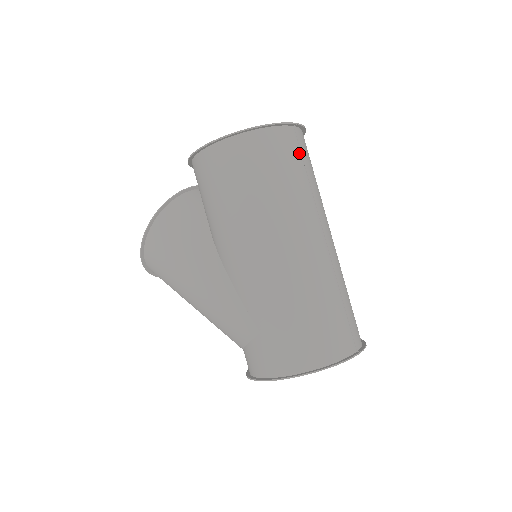
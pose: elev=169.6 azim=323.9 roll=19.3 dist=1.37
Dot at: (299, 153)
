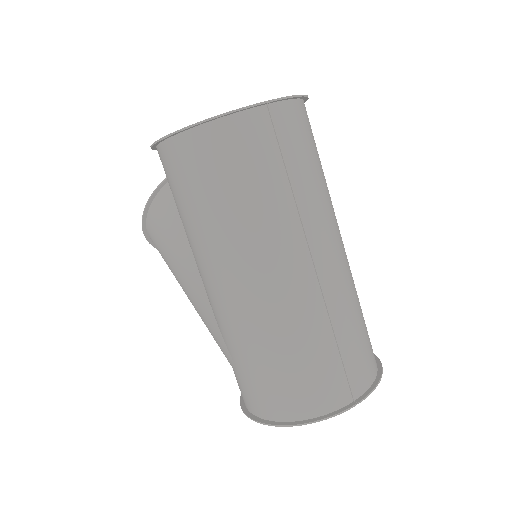
Dot at: (274, 146)
